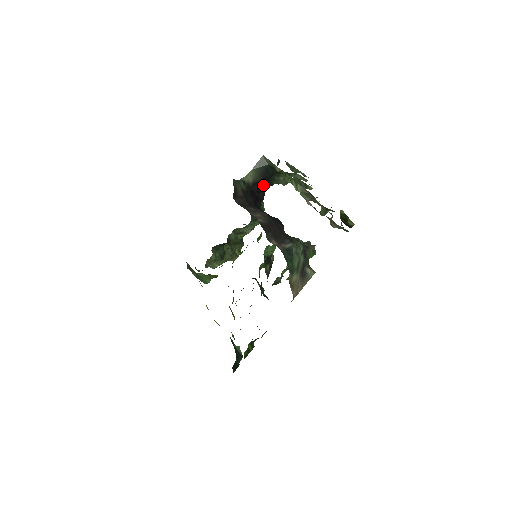
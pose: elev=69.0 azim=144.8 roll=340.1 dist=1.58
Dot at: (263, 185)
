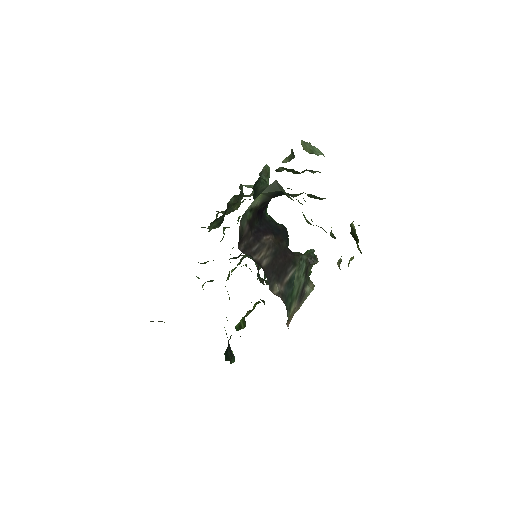
Dot at: occluded
